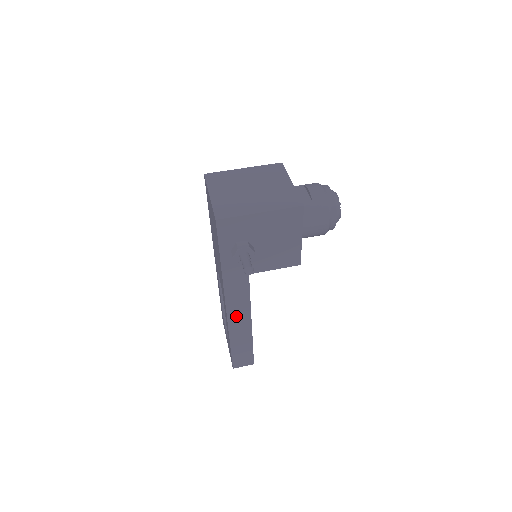
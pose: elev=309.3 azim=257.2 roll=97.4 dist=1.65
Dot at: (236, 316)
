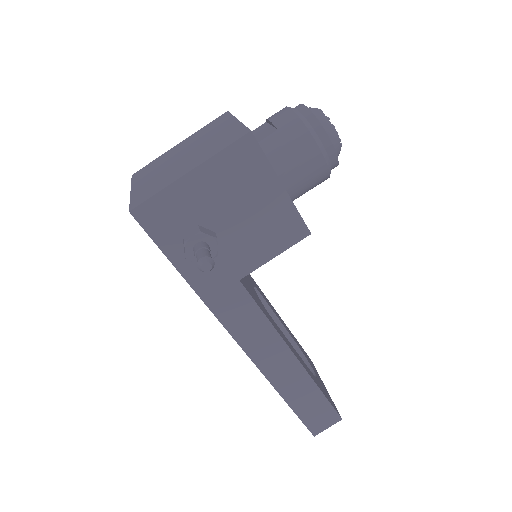
Dot at: (264, 354)
